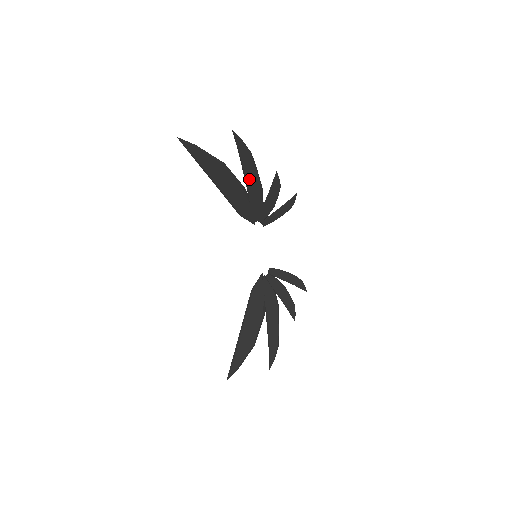
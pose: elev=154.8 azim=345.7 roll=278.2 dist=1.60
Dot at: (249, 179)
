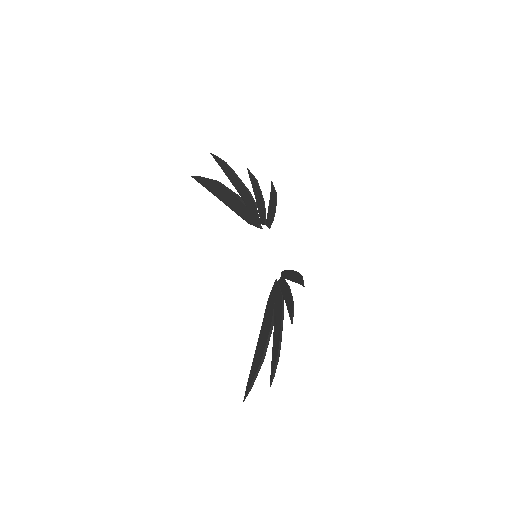
Dot at: (236, 186)
